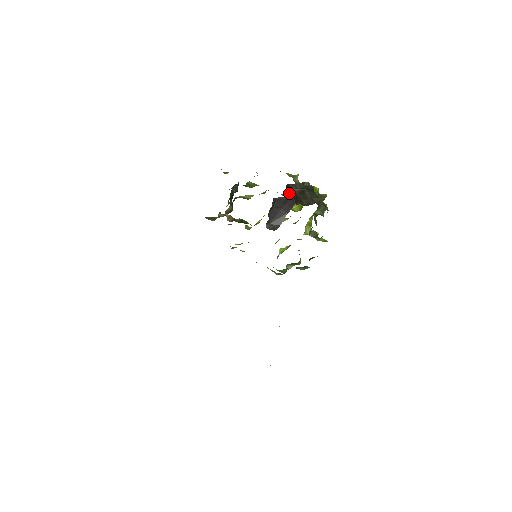
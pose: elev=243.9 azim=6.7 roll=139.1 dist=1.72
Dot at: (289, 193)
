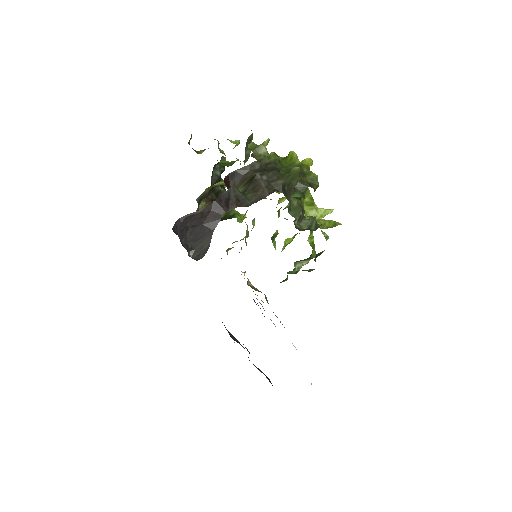
Dot at: (236, 184)
